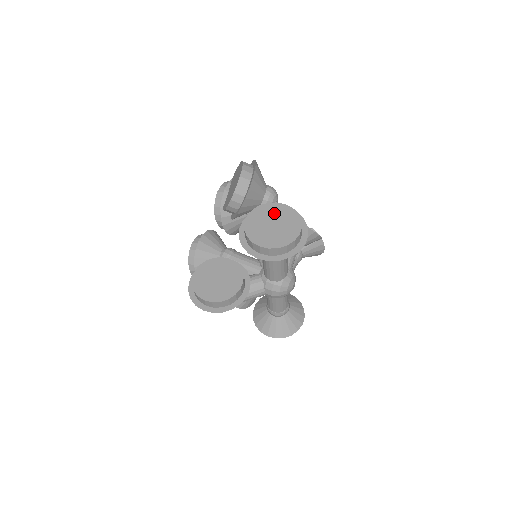
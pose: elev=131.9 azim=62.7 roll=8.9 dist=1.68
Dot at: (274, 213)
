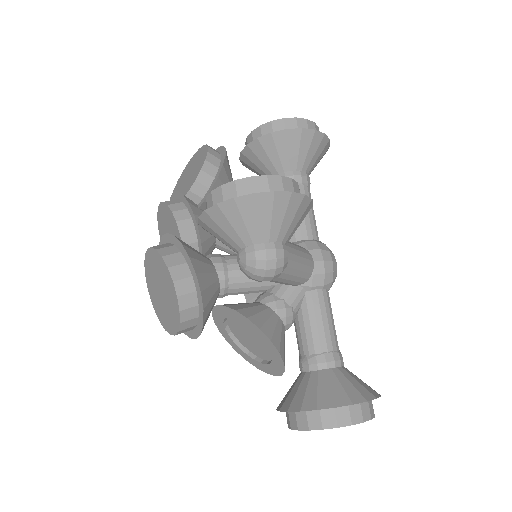
Dot at: occluded
